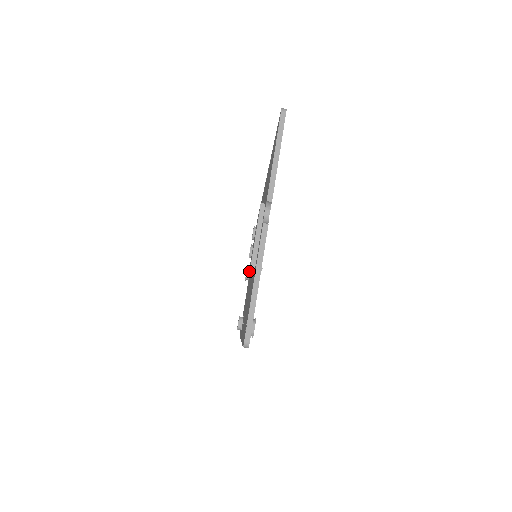
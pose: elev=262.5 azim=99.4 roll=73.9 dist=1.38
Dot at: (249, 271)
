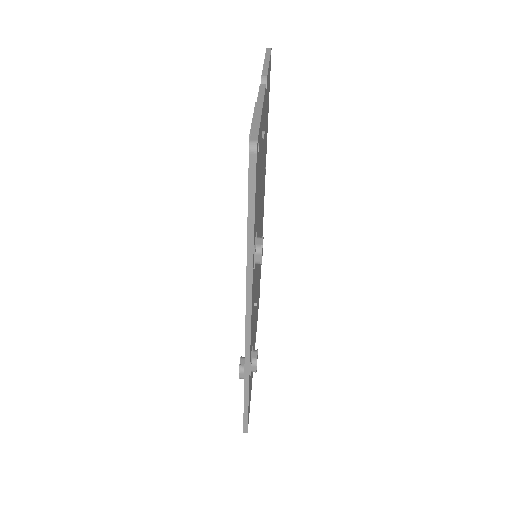
Dot at: occluded
